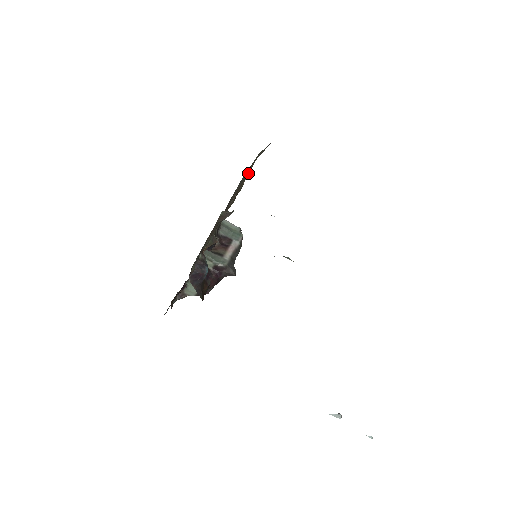
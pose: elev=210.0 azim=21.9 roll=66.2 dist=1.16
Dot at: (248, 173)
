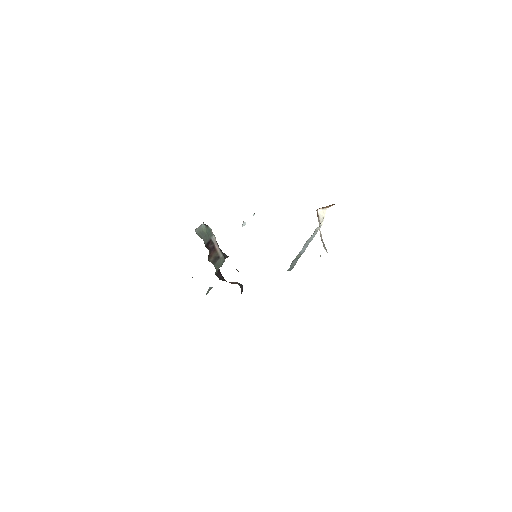
Dot at: occluded
